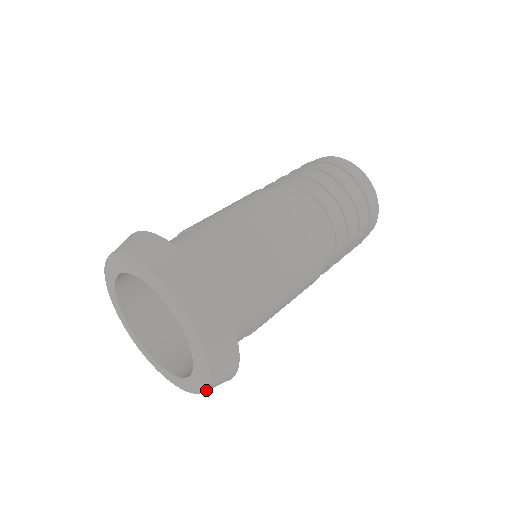
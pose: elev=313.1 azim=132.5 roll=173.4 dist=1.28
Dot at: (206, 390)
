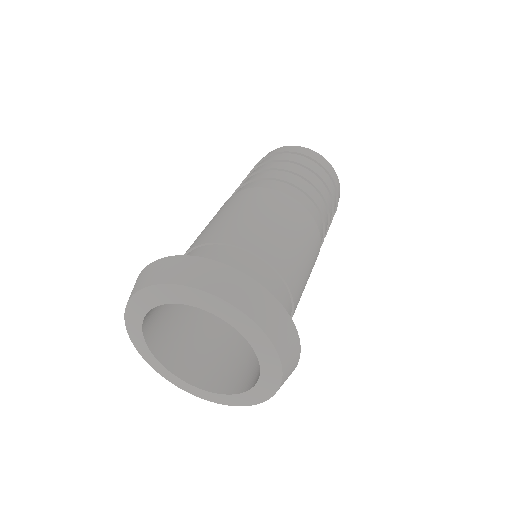
Dot at: (275, 393)
